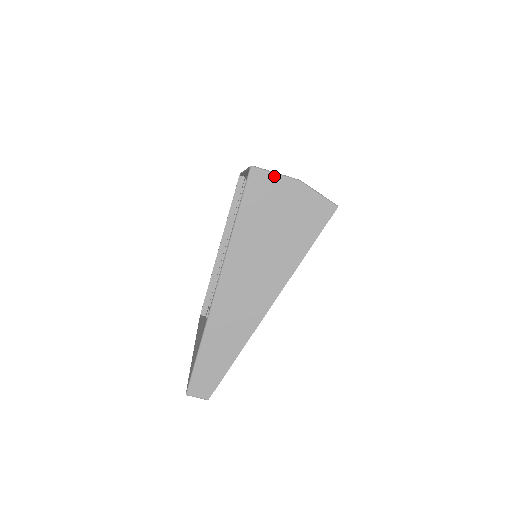
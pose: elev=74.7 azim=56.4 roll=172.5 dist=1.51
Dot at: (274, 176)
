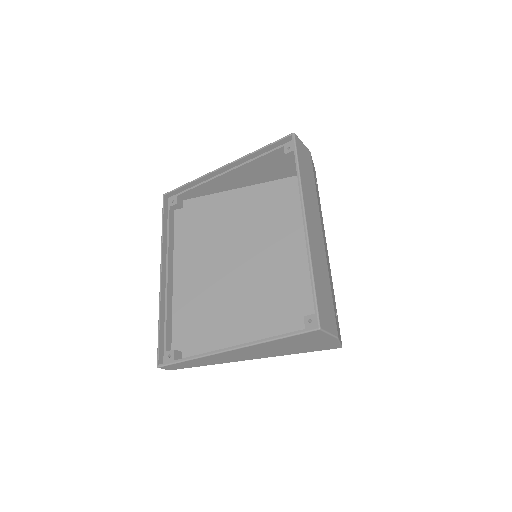
Dot at: (327, 335)
